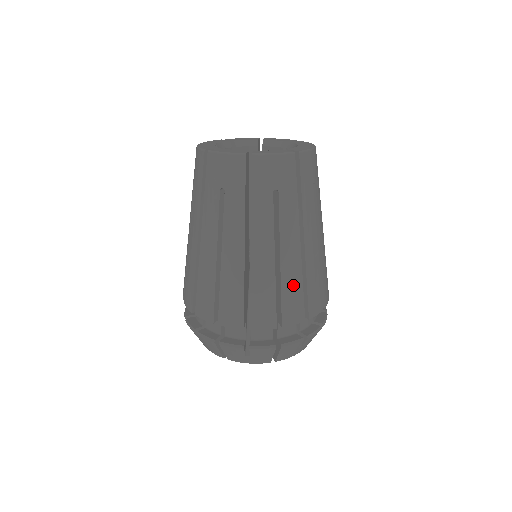
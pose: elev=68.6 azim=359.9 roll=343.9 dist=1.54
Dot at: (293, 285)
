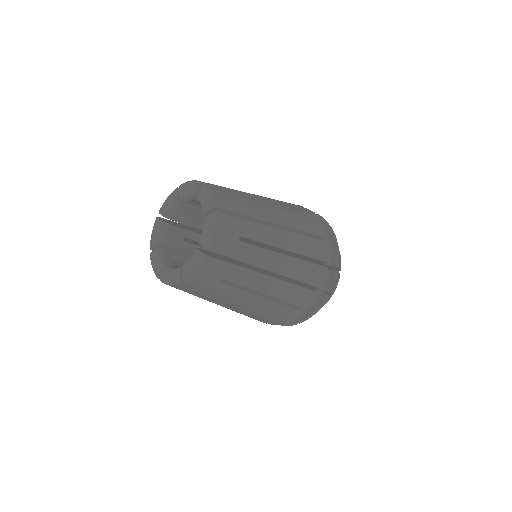
Dot at: (256, 316)
